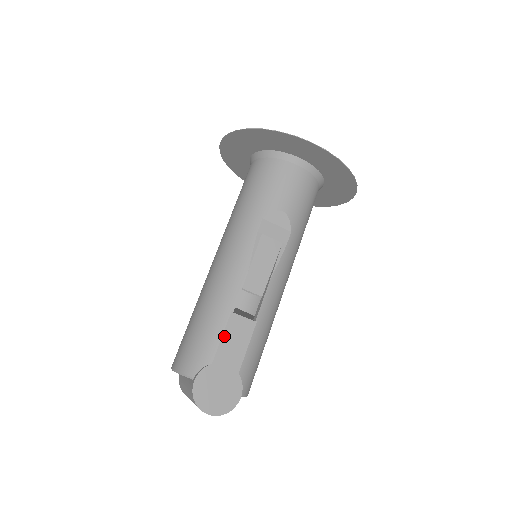
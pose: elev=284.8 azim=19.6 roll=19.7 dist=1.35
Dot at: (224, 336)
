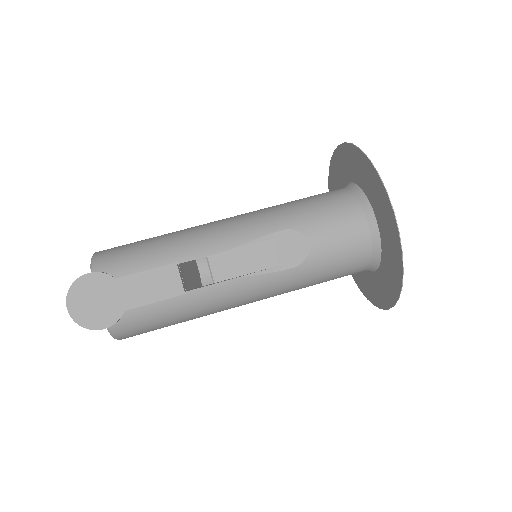
Dot at: (149, 272)
